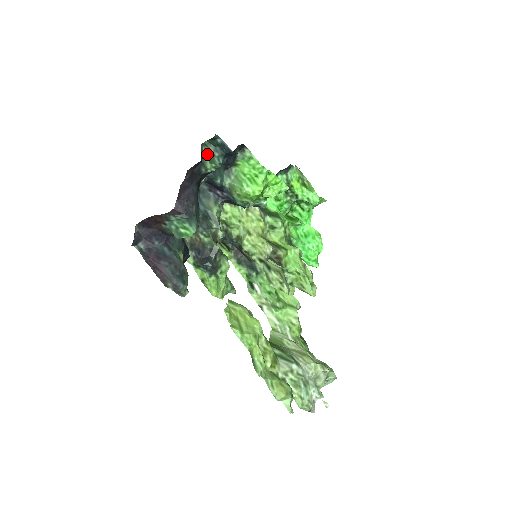
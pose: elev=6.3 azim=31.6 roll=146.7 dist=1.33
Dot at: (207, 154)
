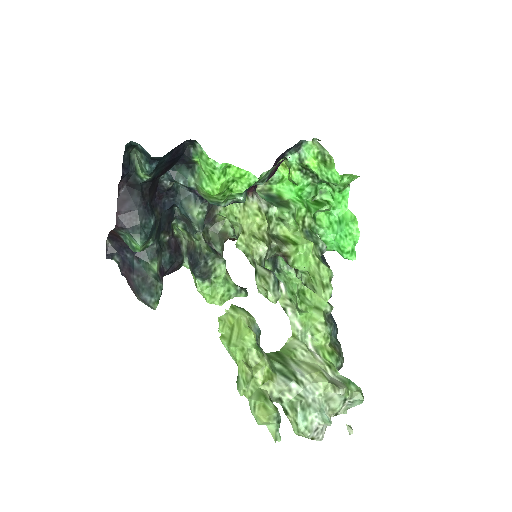
Dot at: (138, 162)
